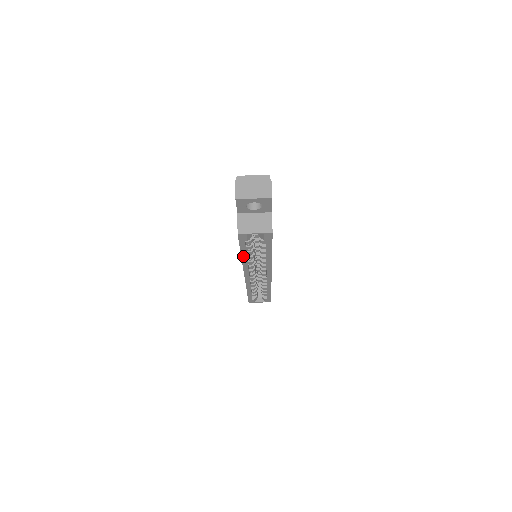
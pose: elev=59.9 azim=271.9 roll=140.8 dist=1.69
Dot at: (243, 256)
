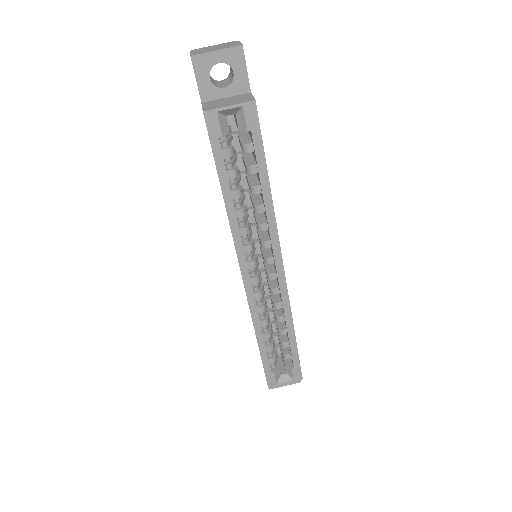
Dot at: (226, 199)
